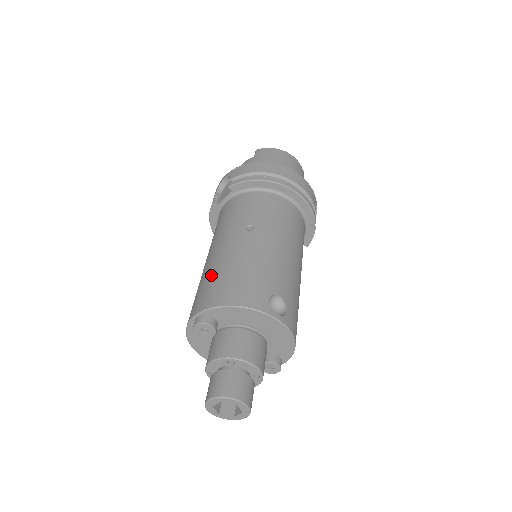
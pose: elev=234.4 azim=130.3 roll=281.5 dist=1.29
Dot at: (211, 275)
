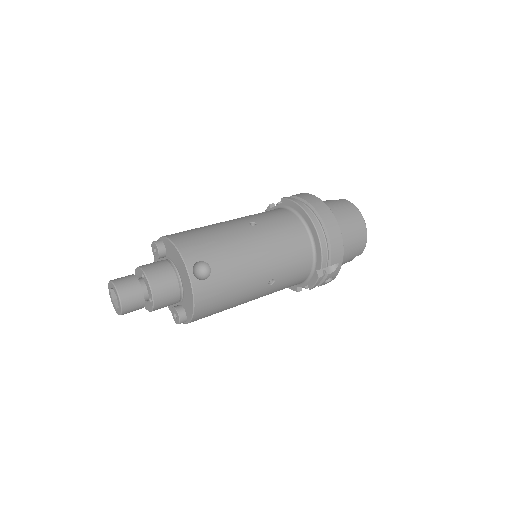
Dot at: (196, 228)
